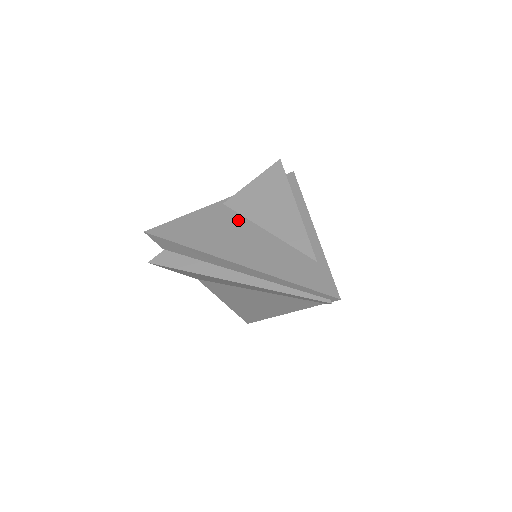
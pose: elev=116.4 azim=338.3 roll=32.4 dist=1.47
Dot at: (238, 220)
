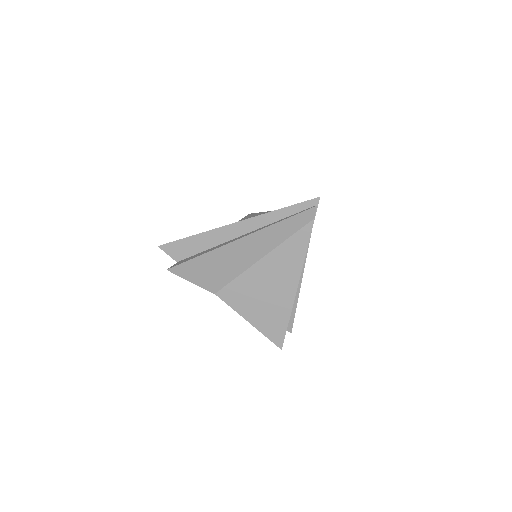
Dot at: occluded
